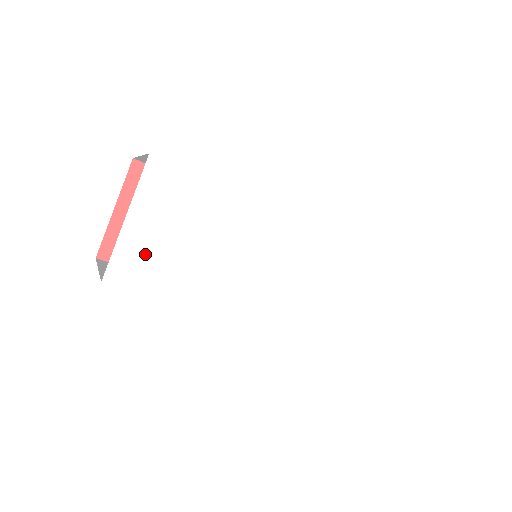
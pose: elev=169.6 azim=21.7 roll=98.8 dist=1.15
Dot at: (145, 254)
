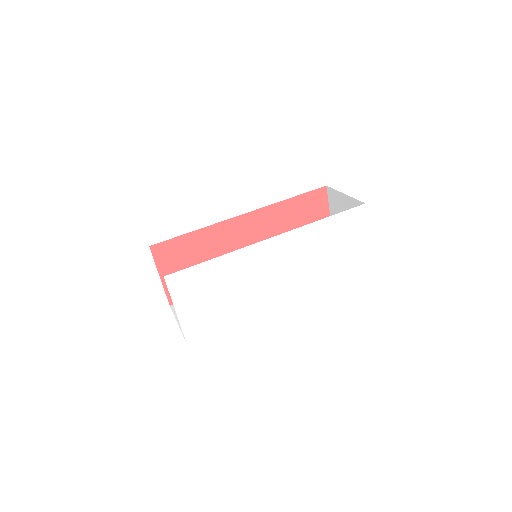
Dot at: (197, 318)
